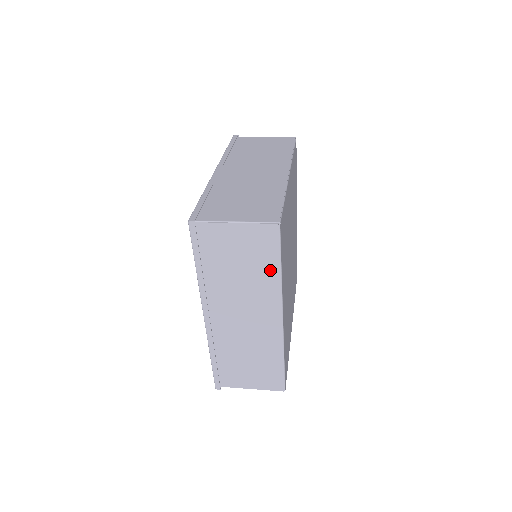
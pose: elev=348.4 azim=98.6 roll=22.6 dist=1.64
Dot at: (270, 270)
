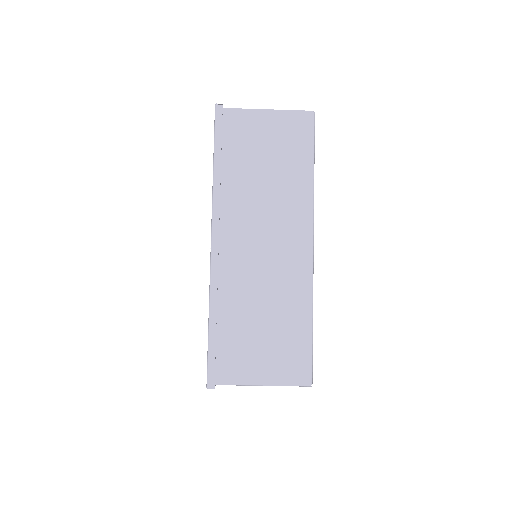
Dot at: (301, 170)
